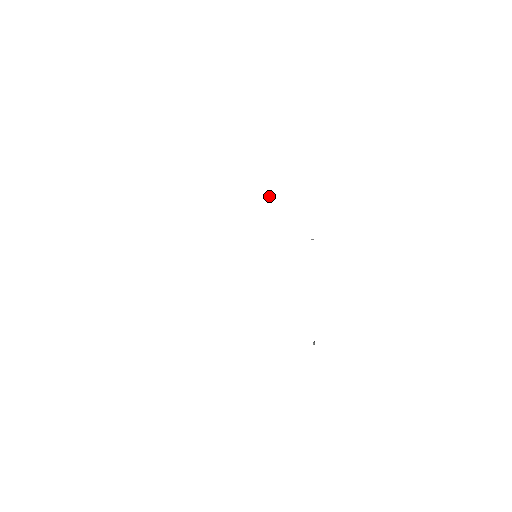
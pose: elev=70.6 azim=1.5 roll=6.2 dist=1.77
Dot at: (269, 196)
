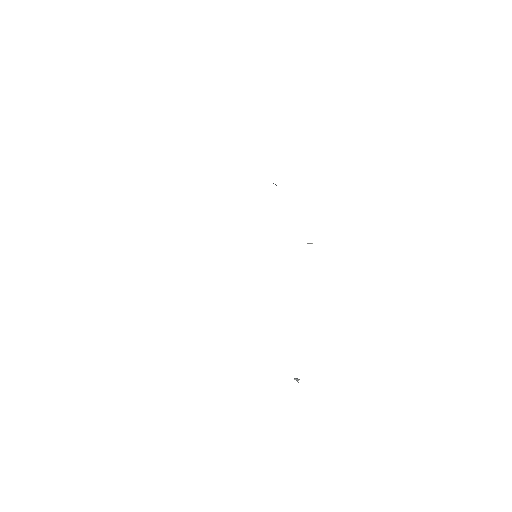
Dot at: occluded
